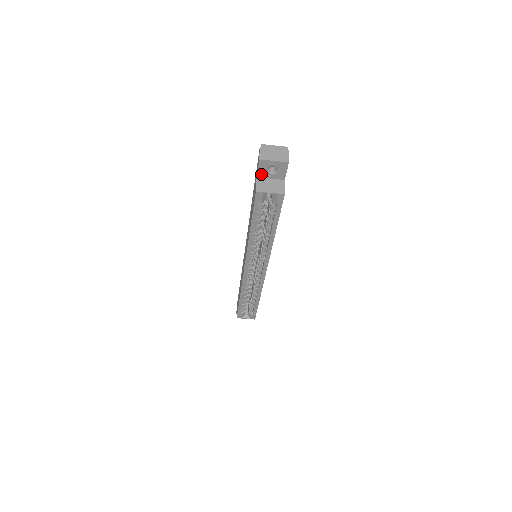
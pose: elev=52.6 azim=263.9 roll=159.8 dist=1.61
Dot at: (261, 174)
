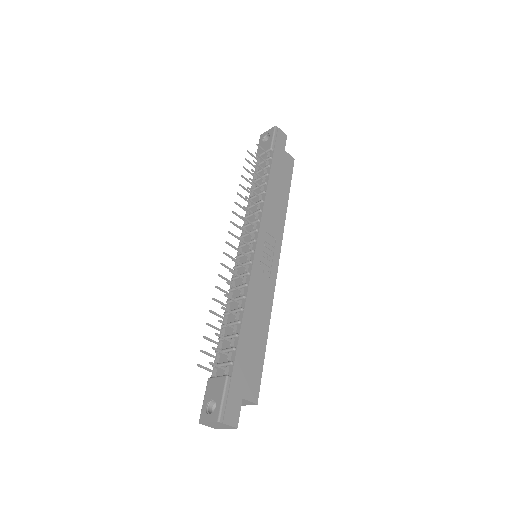
Dot at: occluded
